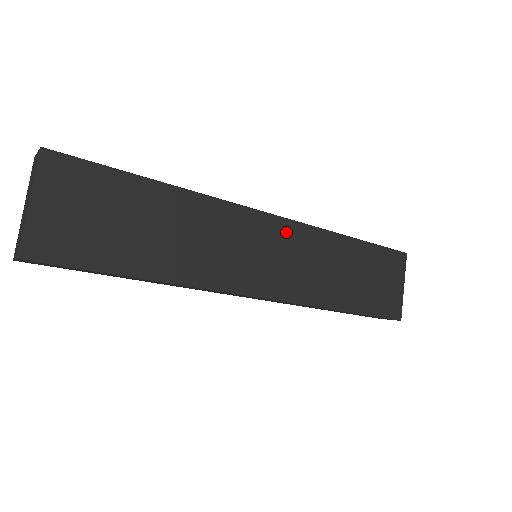
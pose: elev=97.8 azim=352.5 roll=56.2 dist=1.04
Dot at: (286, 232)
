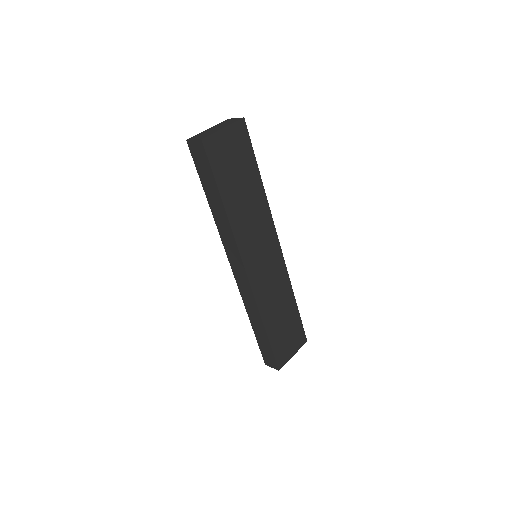
Dot at: (278, 260)
